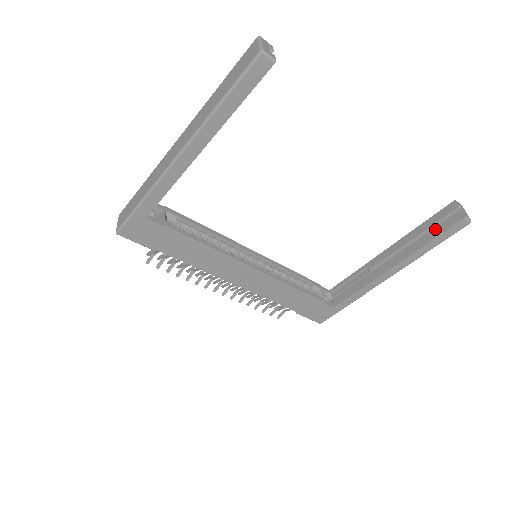
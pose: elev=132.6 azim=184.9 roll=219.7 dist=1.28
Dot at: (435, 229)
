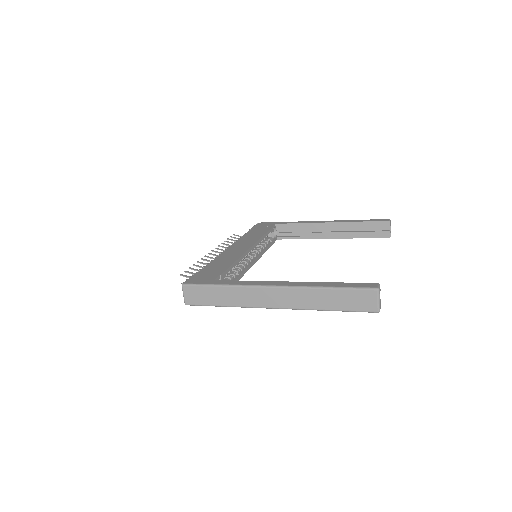
Dot at: (369, 232)
